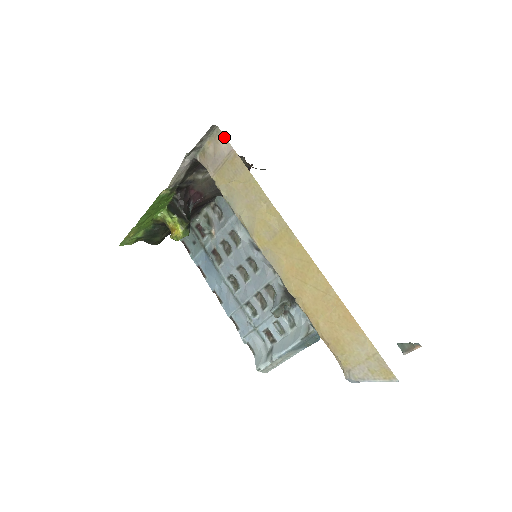
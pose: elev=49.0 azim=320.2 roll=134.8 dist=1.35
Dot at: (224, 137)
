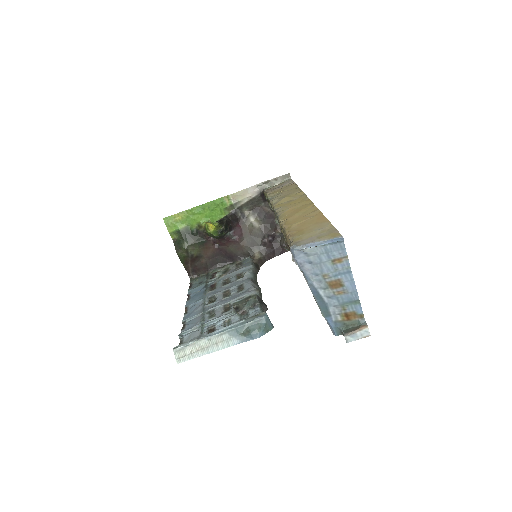
Dot at: (292, 180)
